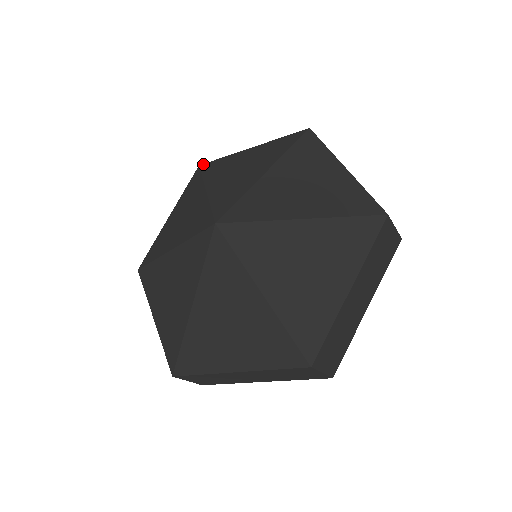
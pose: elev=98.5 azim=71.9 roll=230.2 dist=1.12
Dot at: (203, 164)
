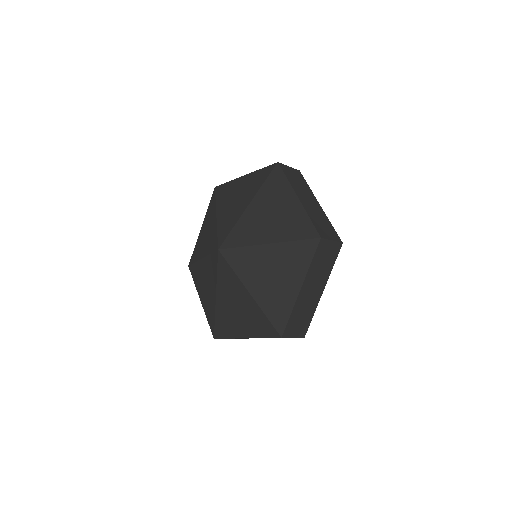
Dot at: (279, 165)
